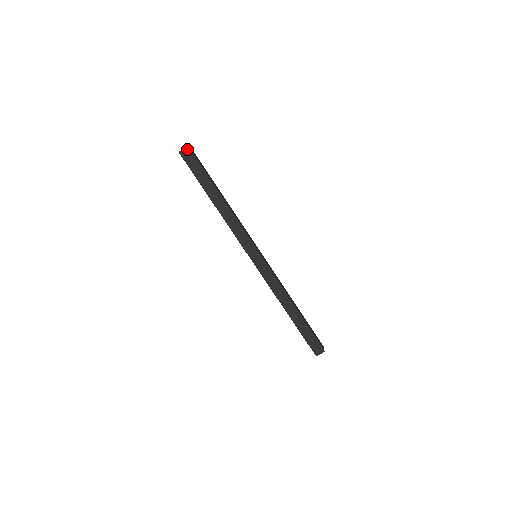
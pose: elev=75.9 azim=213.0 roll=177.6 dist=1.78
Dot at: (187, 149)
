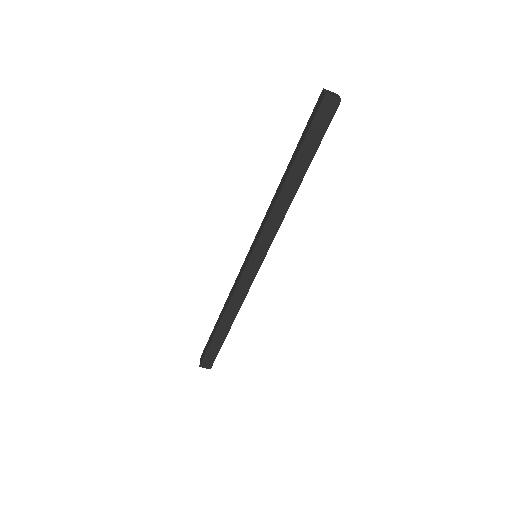
Dot at: (337, 102)
